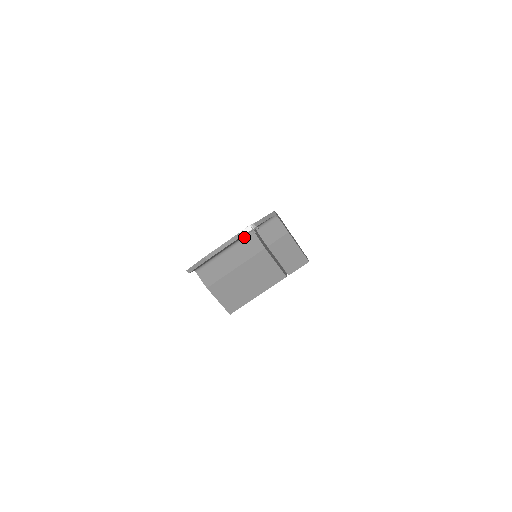
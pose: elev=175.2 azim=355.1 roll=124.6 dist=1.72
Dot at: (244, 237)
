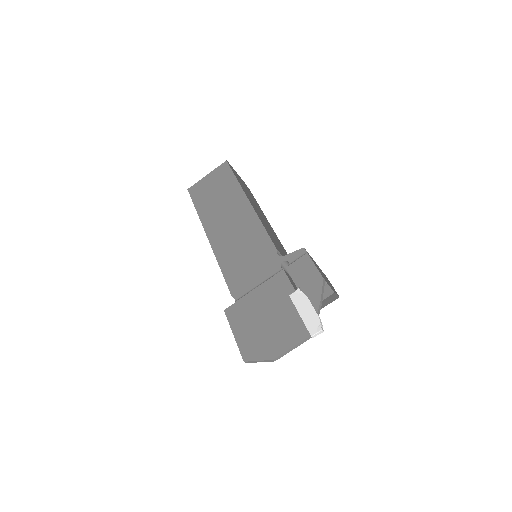
Dot at: (291, 307)
